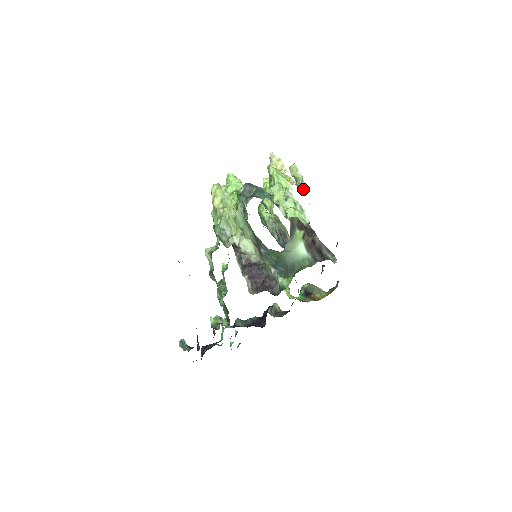
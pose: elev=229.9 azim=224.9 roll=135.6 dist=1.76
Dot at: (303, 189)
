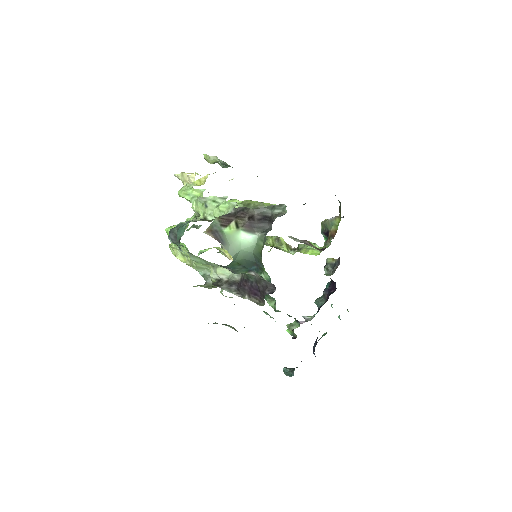
Dot at: (227, 166)
